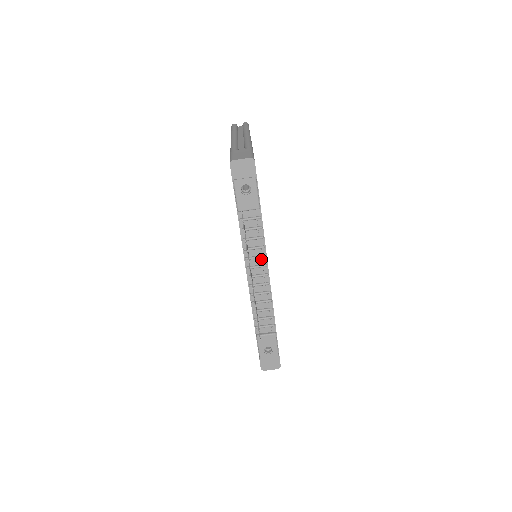
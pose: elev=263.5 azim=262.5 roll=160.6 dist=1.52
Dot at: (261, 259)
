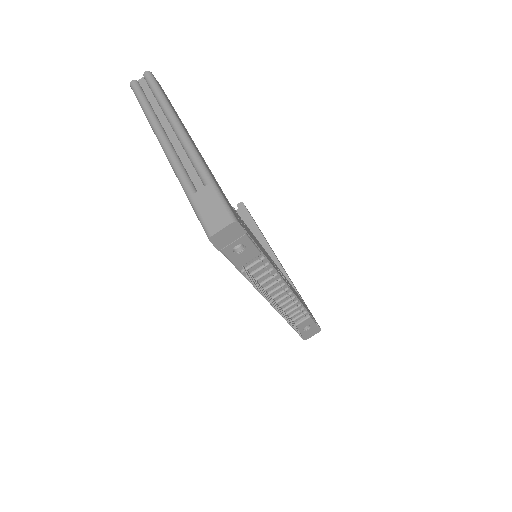
Dot at: (276, 283)
